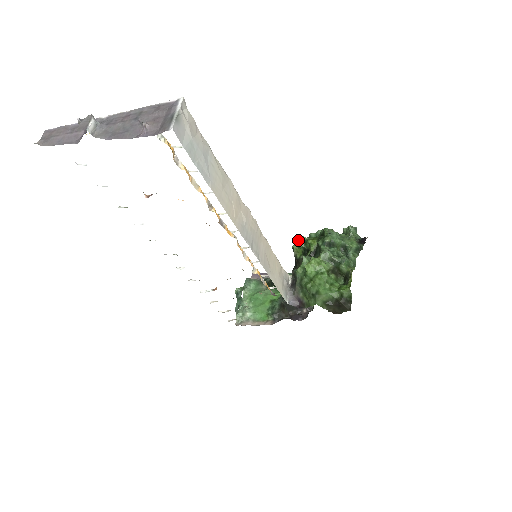
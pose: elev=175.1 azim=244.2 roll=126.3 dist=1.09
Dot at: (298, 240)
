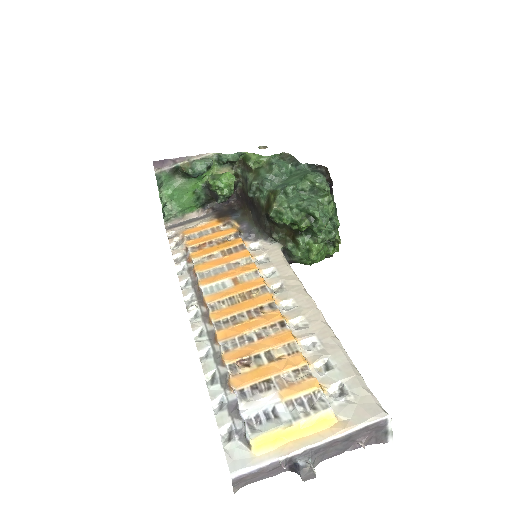
Dot at: (285, 220)
